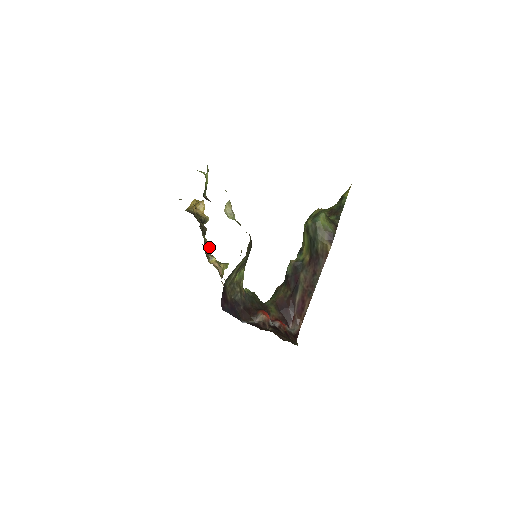
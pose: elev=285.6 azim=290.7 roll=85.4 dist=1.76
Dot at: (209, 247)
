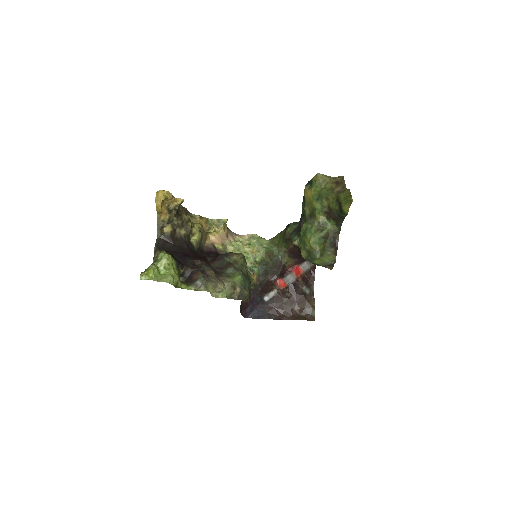
Dot at: (201, 227)
